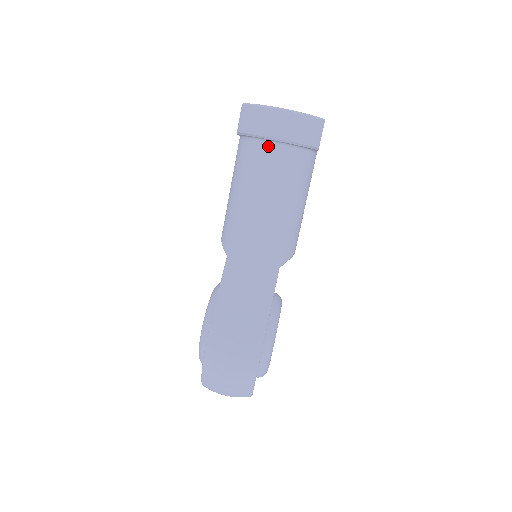
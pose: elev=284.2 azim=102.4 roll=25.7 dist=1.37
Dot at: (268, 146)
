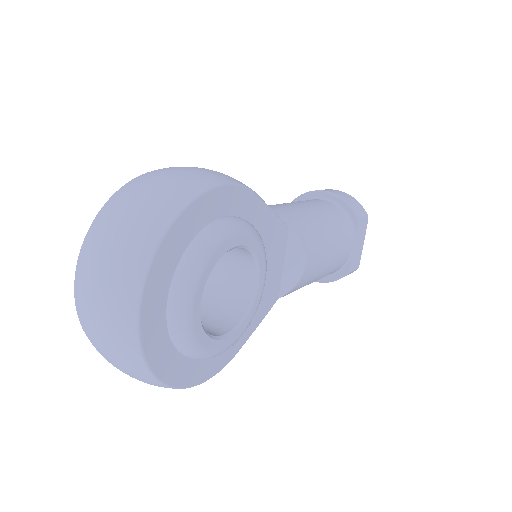
Dot at: (316, 199)
